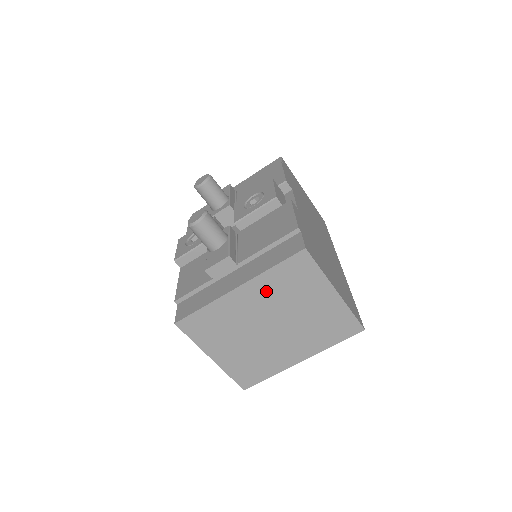
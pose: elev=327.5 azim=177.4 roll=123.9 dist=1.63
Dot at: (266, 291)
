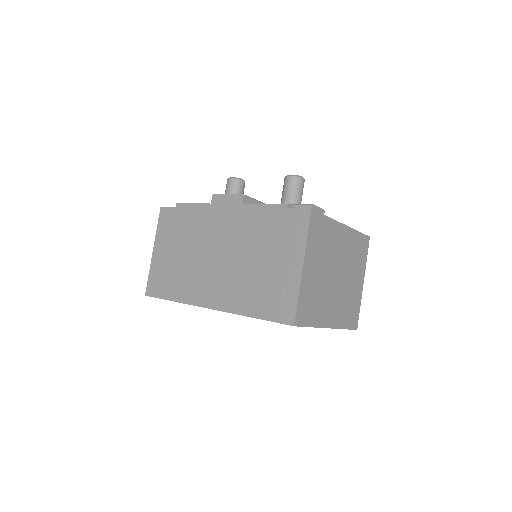
Dot at: (349, 244)
